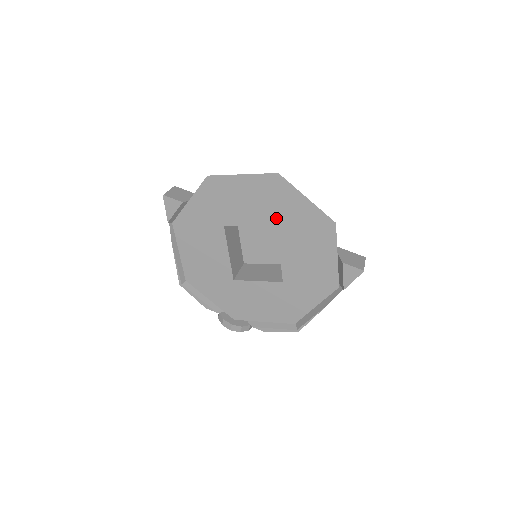
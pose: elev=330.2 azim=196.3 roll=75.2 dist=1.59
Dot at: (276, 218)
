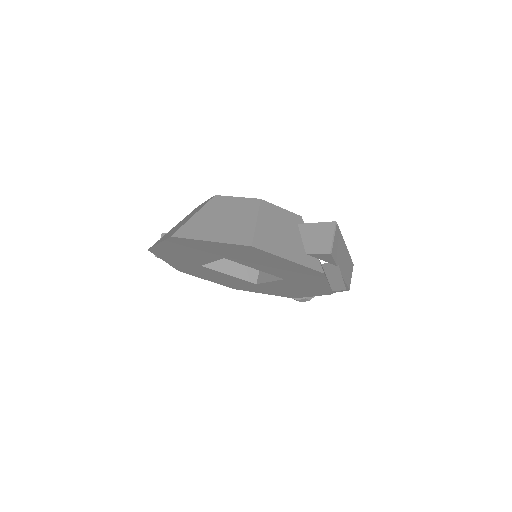
Dot at: (216, 255)
